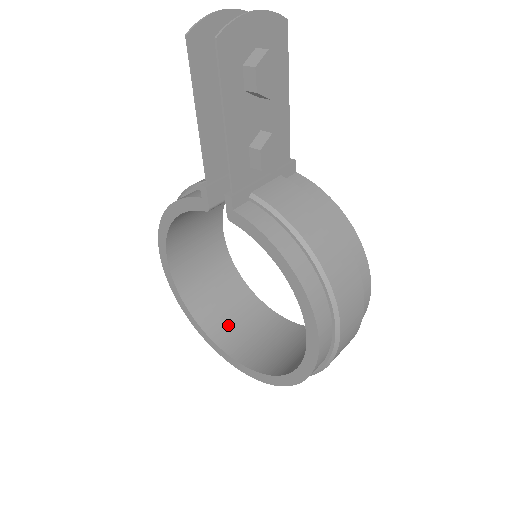
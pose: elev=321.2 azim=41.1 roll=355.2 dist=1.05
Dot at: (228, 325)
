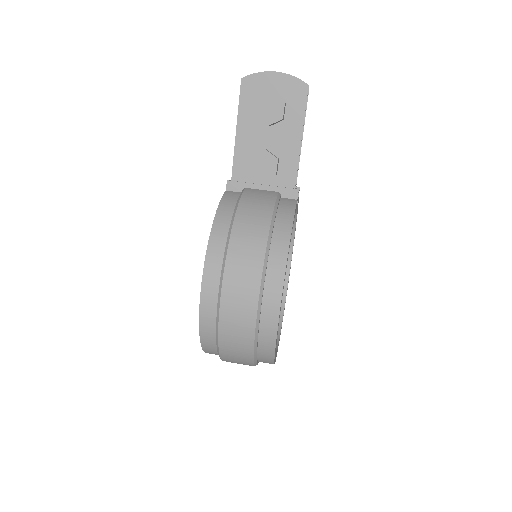
Dot at: occluded
